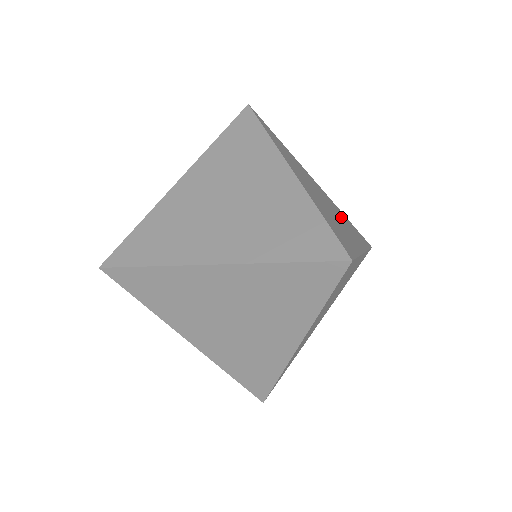
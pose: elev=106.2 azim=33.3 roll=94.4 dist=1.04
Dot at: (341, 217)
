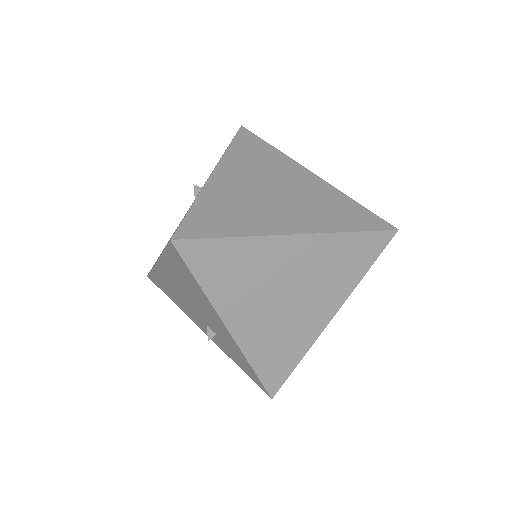
Dot at: occluded
